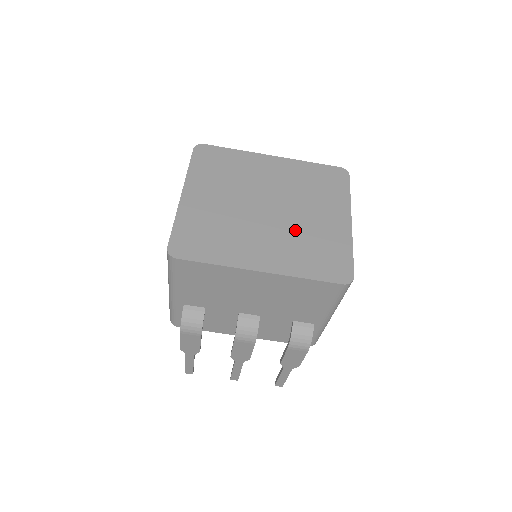
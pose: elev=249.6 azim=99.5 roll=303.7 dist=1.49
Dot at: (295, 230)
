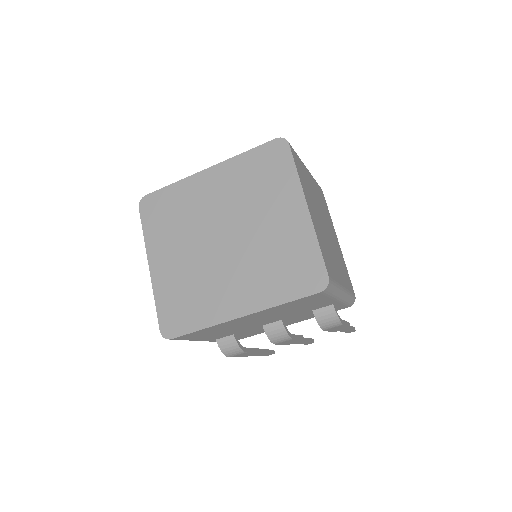
Dot at: (256, 251)
